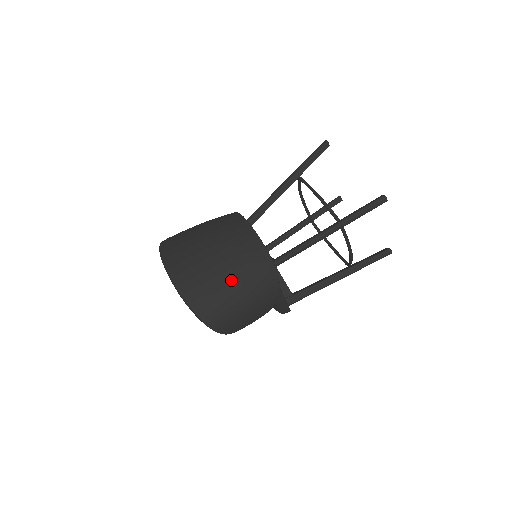
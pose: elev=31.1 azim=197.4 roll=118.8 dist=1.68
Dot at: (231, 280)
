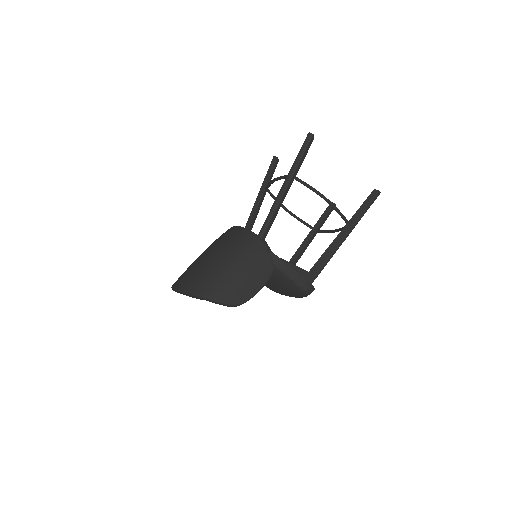
Dot at: (217, 257)
